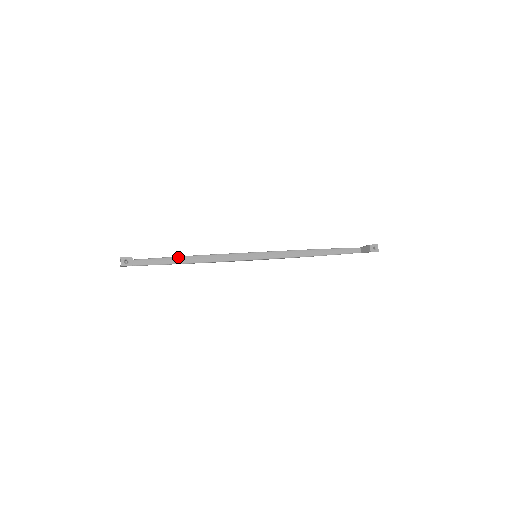
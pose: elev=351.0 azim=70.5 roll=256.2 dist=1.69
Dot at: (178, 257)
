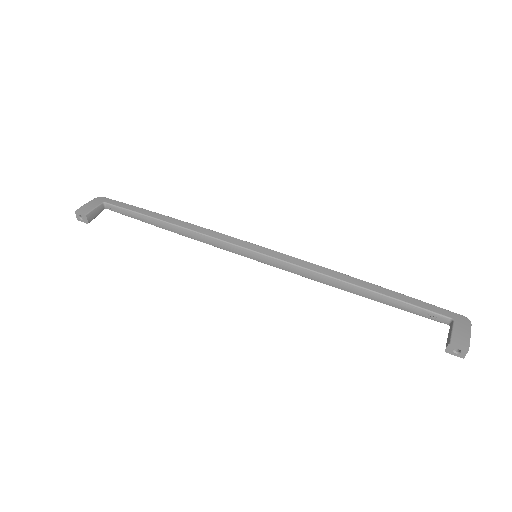
Dot at: (154, 219)
